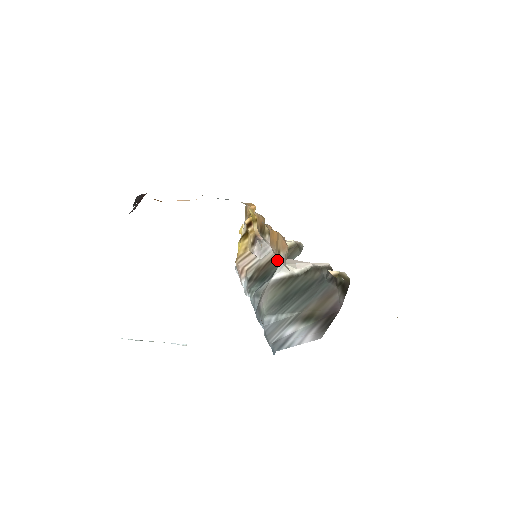
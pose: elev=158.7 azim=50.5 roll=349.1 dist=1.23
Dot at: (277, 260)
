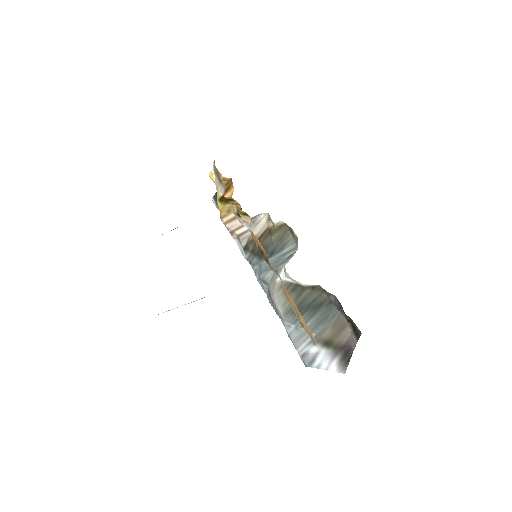
Dot at: (270, 238)
